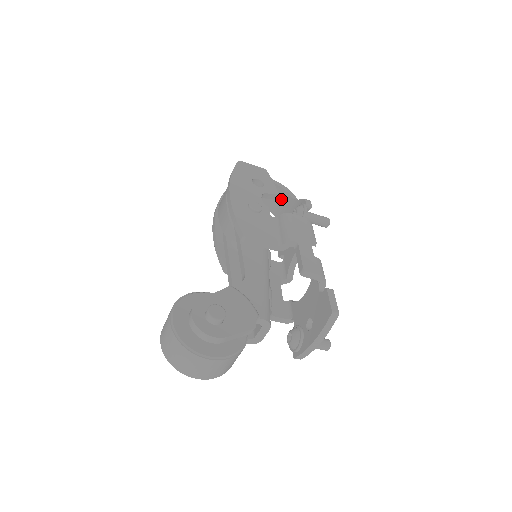
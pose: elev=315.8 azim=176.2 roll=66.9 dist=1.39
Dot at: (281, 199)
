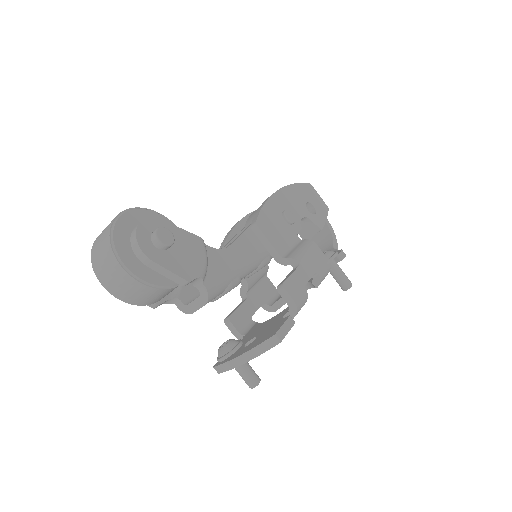
Dot at: (324, 243)
